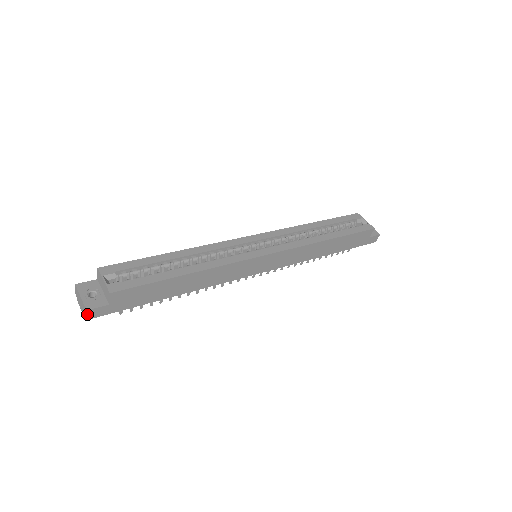
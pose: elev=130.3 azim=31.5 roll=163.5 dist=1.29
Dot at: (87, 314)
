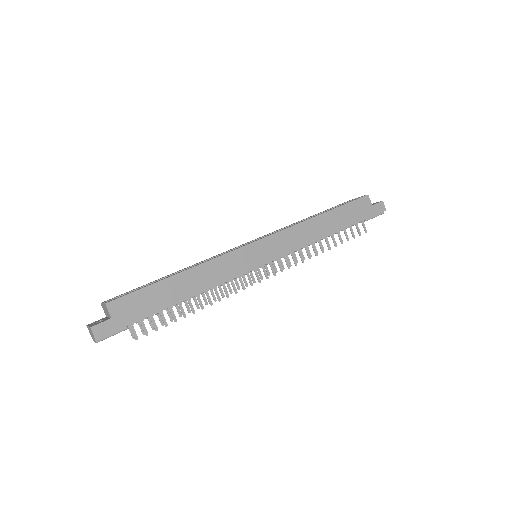
Dot at: (93, 333)
